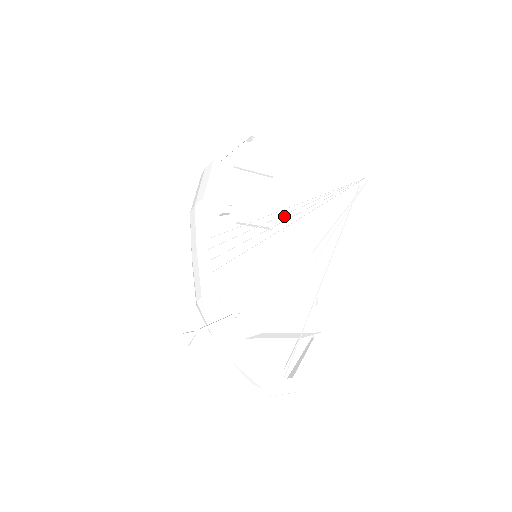
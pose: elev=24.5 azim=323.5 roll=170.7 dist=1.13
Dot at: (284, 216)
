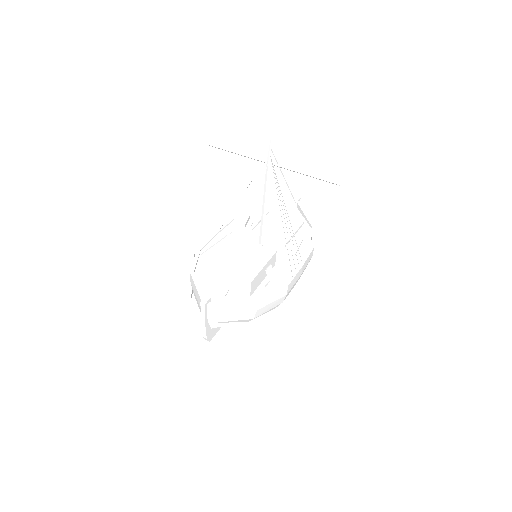
Dot at: (294, 241)
